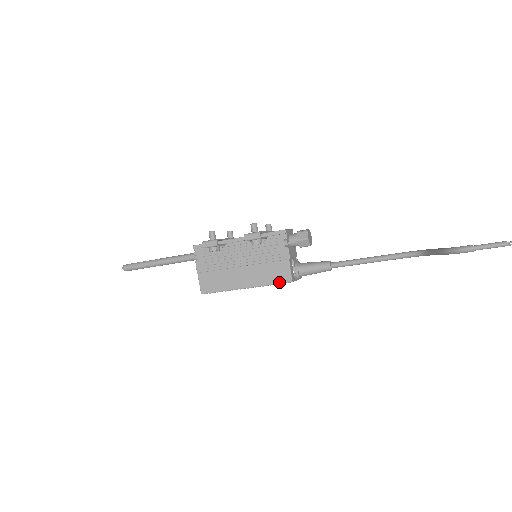
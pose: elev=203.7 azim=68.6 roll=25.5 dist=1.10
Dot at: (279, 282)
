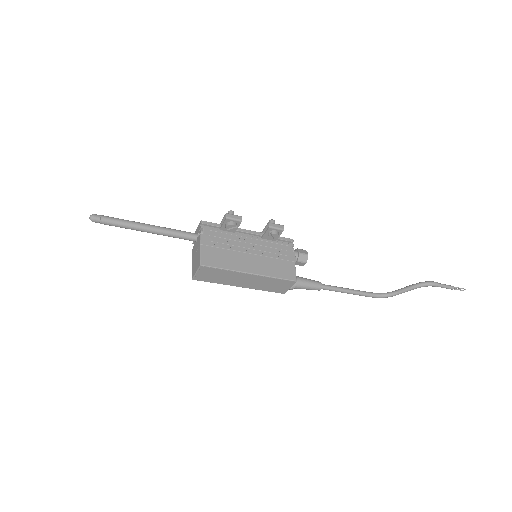
Dot at: (285, 278)
